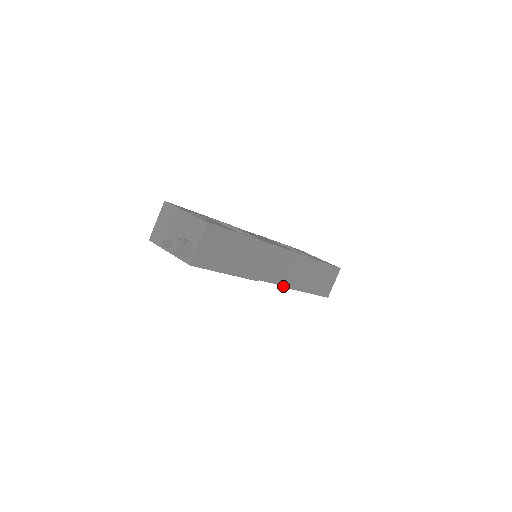
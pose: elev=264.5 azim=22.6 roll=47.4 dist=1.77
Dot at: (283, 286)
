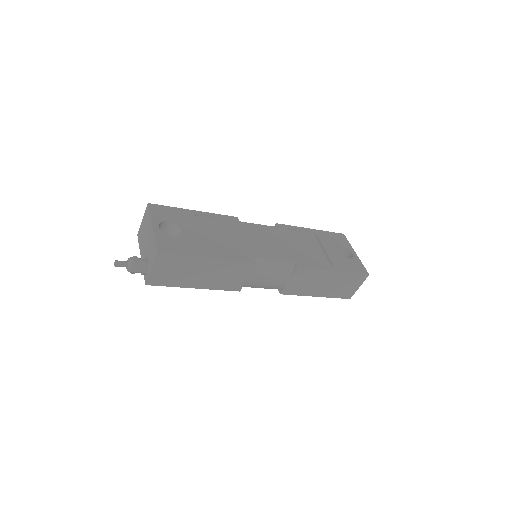
Dot at: (279, 292)
